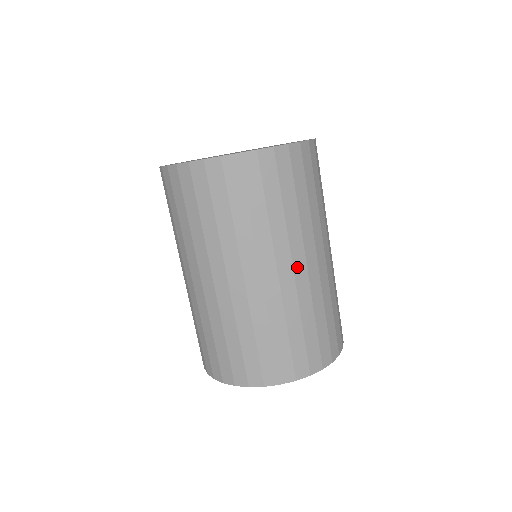
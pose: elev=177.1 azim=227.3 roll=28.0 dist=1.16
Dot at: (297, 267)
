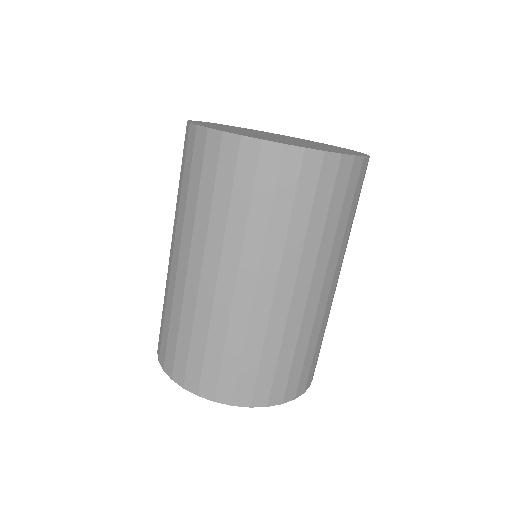
Dot at: (333, 284)
